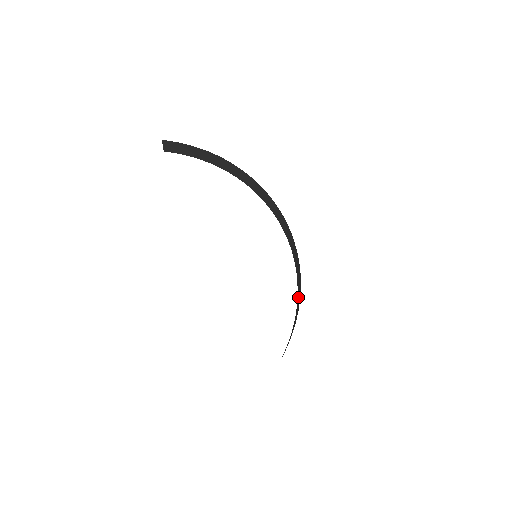
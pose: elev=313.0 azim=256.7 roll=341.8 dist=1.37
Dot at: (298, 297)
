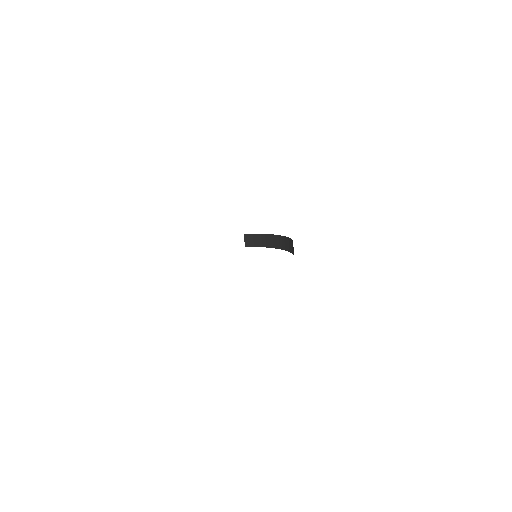
Dot at: occluded
